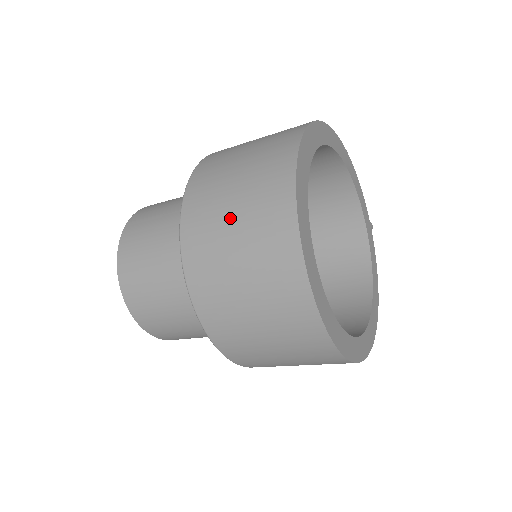
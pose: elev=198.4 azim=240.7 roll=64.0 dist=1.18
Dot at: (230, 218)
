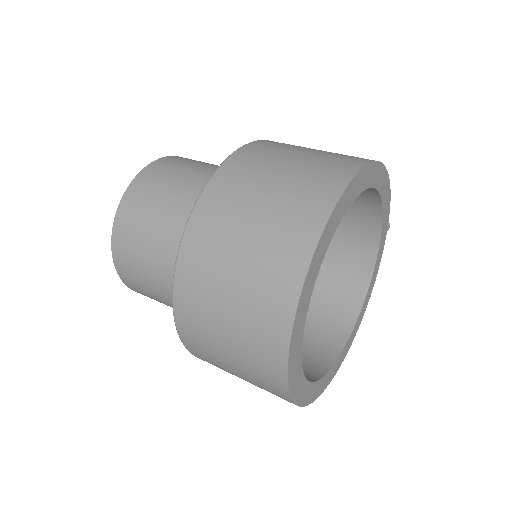
Dot at: (226, 290)
